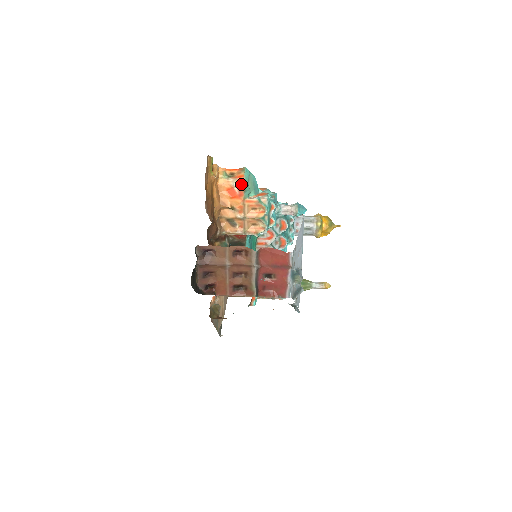
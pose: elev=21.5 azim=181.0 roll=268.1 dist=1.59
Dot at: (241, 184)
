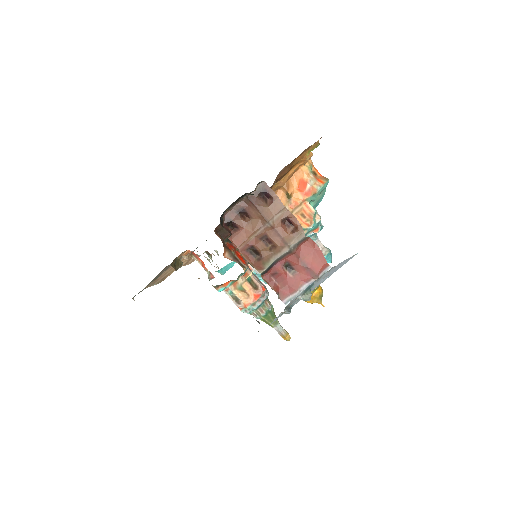
Dot at: (316, 187)
